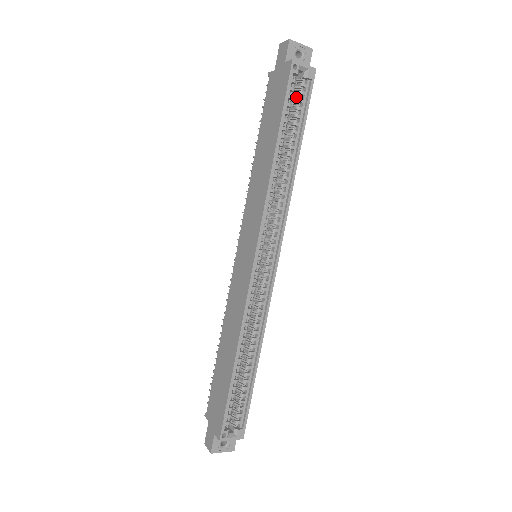
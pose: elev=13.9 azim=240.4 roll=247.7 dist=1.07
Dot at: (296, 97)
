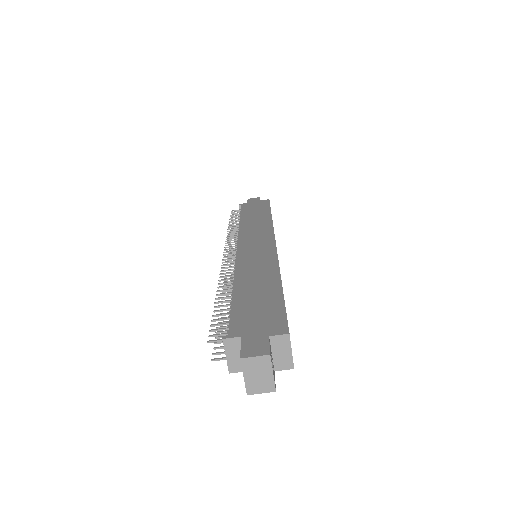
Dot at: occluded
